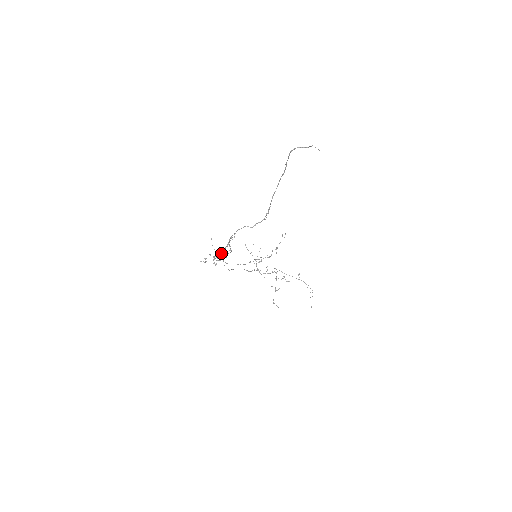
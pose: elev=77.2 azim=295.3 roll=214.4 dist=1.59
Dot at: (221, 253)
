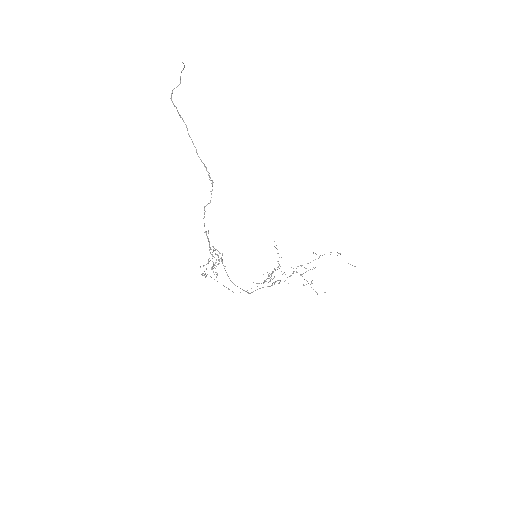
Dot at: occluded
